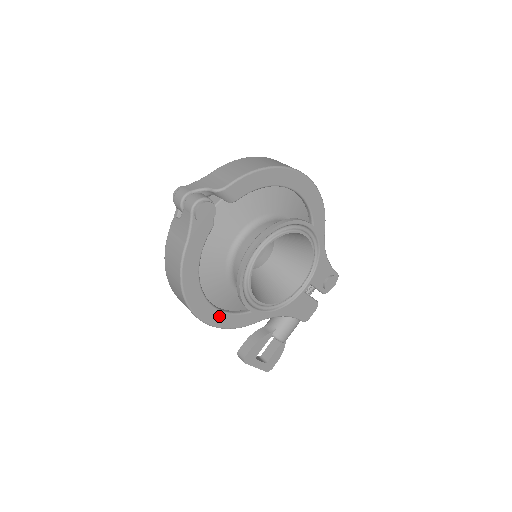
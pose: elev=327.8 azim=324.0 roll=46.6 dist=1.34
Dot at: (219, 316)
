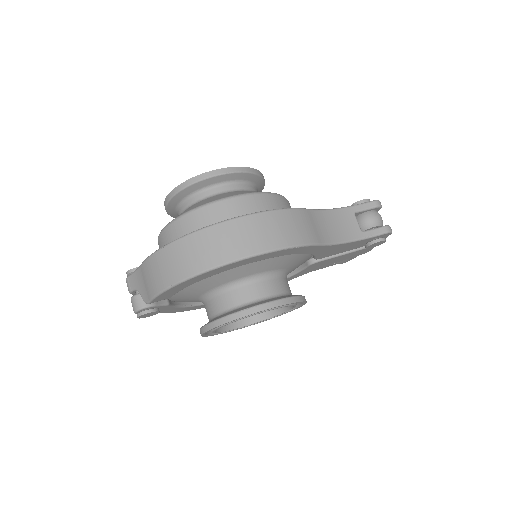
Dot at: occluded
